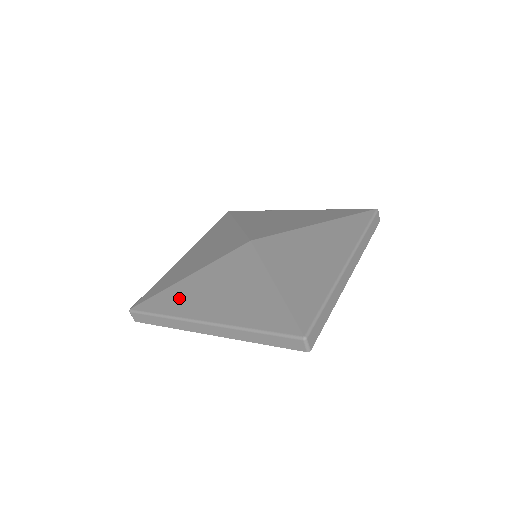
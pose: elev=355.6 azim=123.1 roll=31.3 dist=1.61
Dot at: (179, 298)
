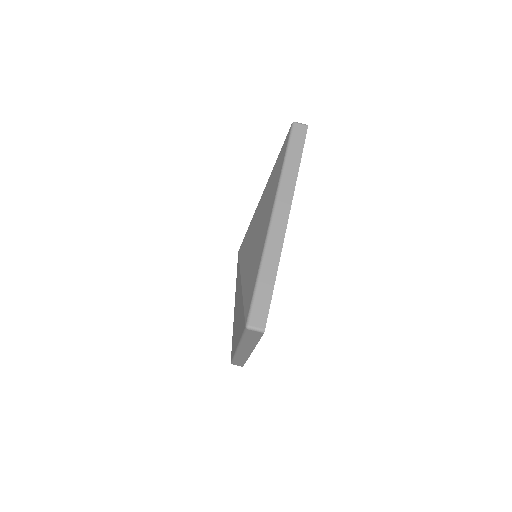
Dot at: occluded
